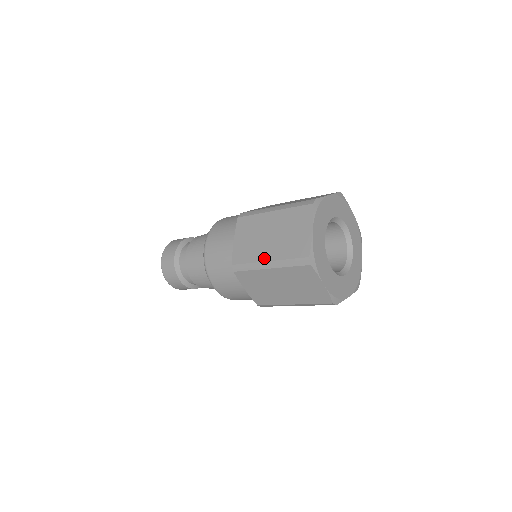
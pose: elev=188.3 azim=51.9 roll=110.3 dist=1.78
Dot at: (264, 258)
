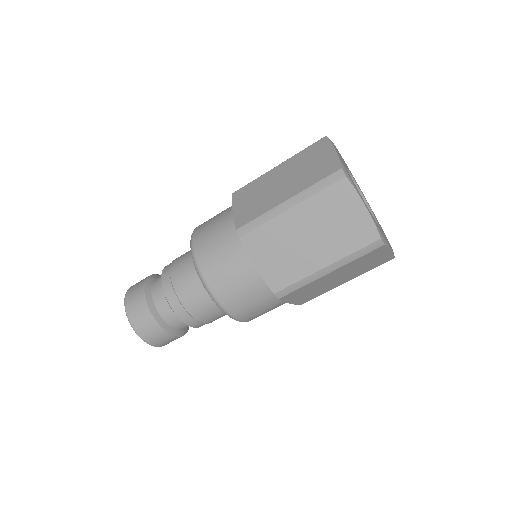
Dot at: occluded
